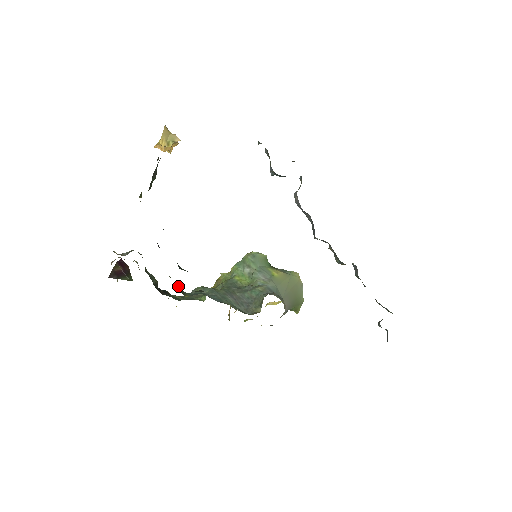
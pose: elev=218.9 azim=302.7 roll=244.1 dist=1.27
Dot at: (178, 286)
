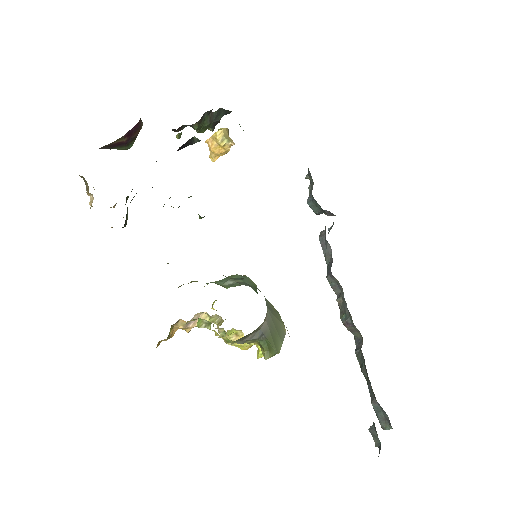
Dot at: occluded
